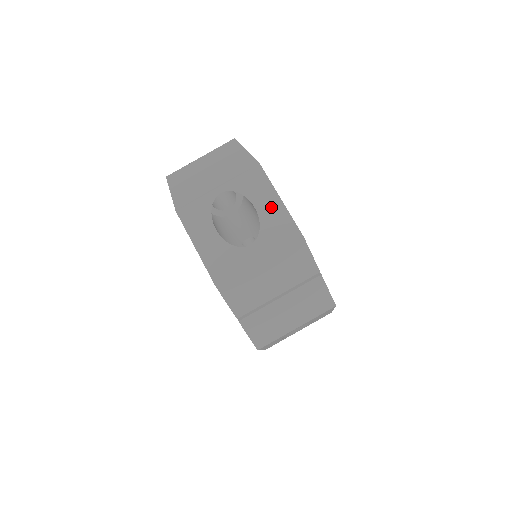
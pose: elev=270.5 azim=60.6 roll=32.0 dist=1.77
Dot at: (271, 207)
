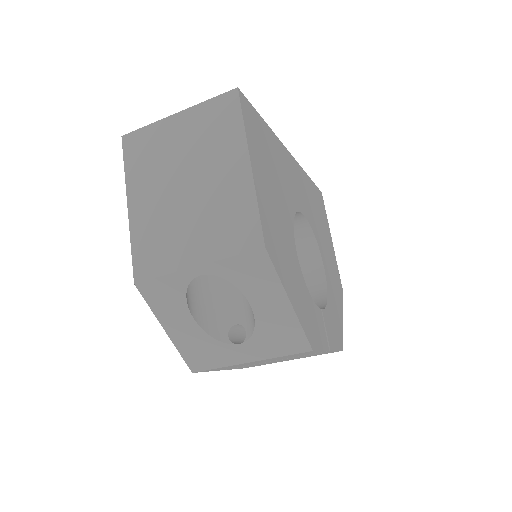
Dot at: (274, 309)
